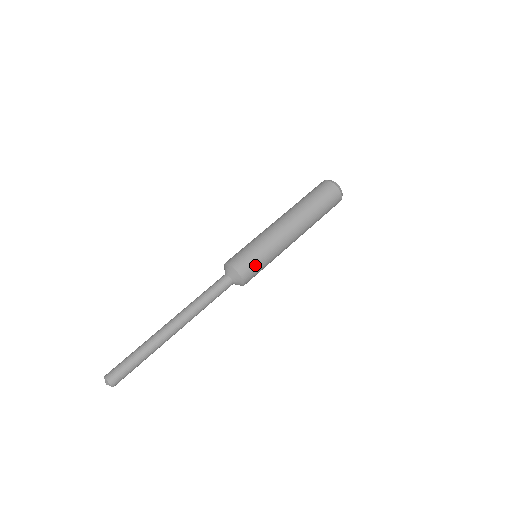
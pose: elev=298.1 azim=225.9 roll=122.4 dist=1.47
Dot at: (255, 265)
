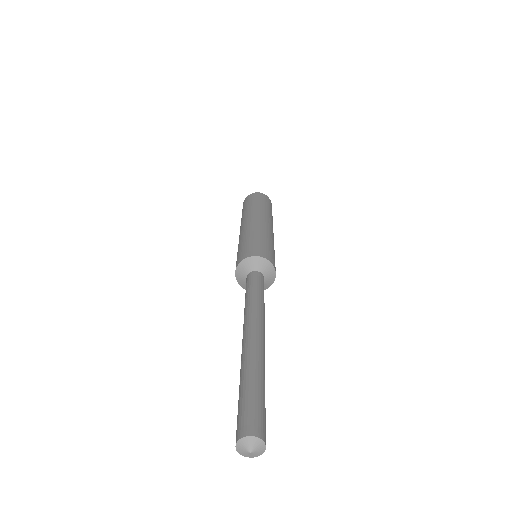
Dot at: (274, 257)
